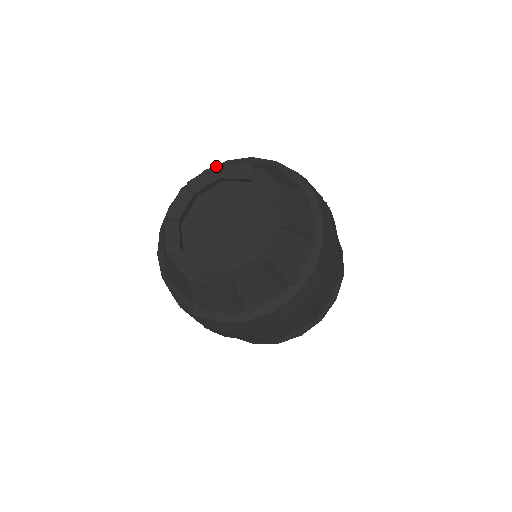
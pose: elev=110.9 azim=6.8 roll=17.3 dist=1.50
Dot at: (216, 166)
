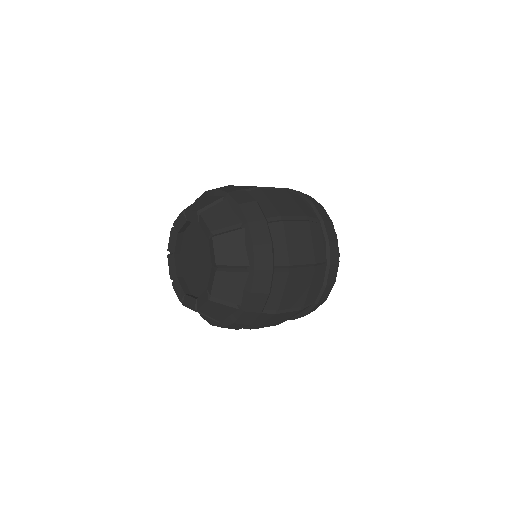
Dot at: (199, 211)
